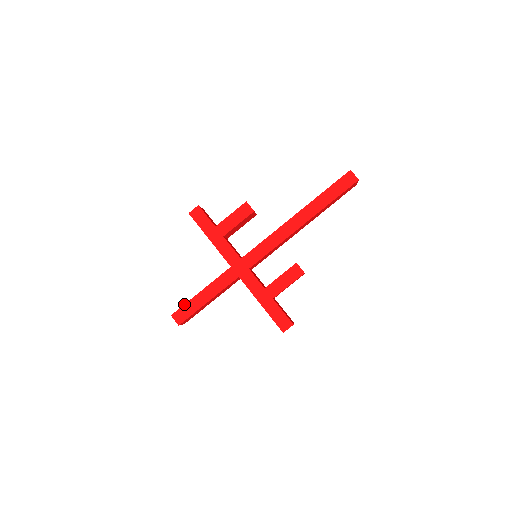
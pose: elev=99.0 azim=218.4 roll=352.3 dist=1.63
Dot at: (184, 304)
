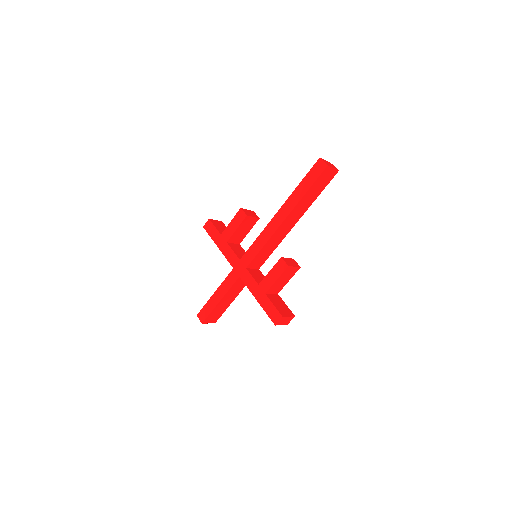
Dot at: (204, 305)
